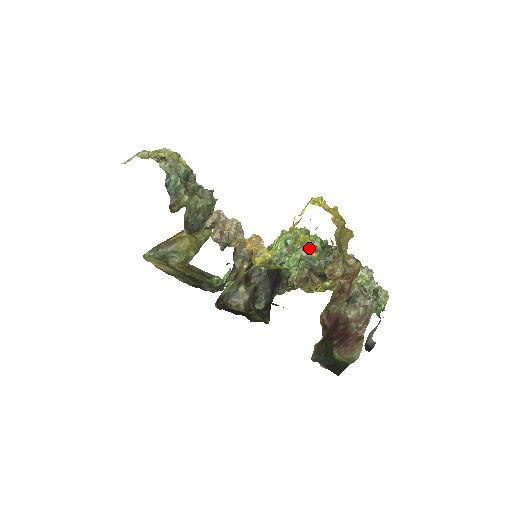
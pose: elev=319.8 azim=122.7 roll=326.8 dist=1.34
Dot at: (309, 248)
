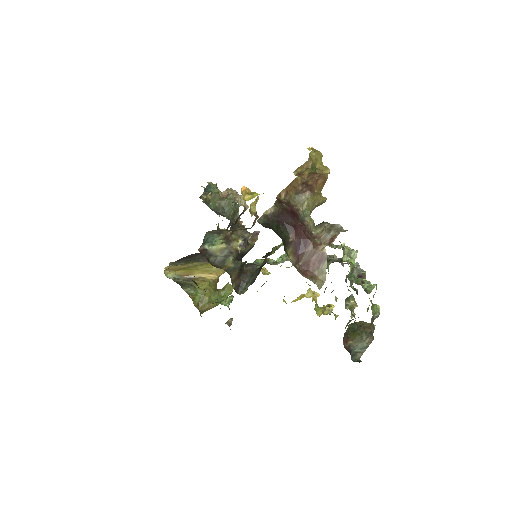
Dot at: occluded
